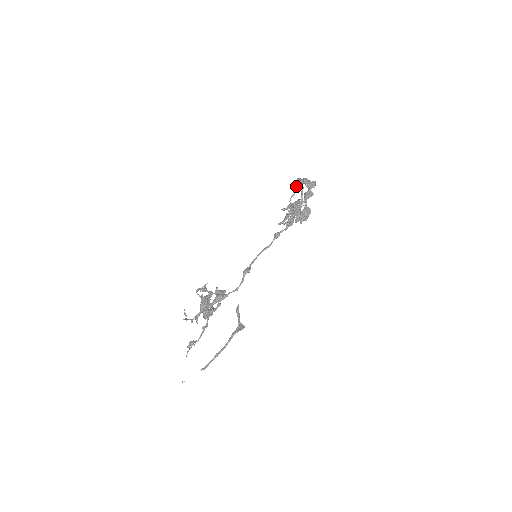
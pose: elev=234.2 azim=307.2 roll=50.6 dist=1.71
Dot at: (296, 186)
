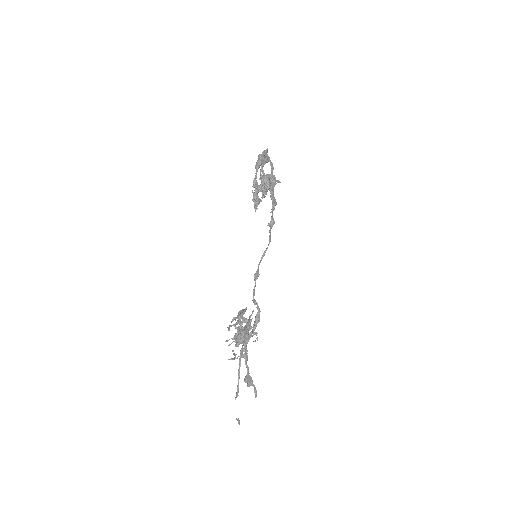
Dot at: occluded
